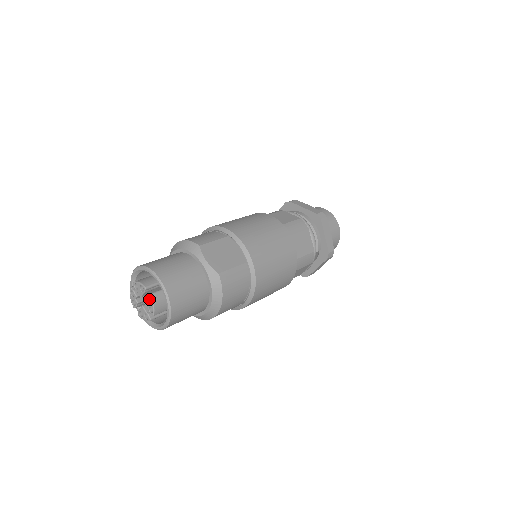
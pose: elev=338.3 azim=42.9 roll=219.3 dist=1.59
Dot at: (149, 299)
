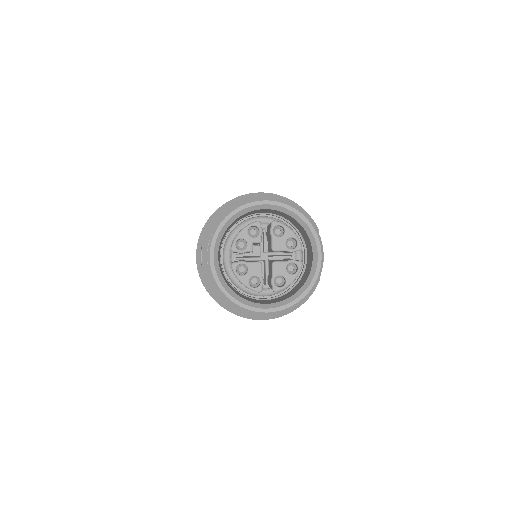
Dot at: (287, 264)
